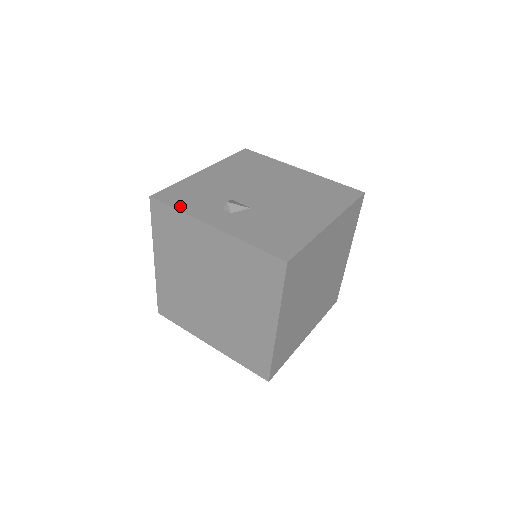
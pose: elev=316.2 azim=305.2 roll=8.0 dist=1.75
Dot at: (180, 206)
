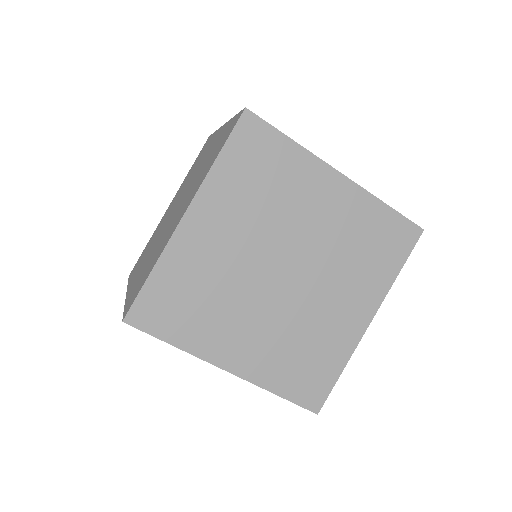
Dot at: occluded
